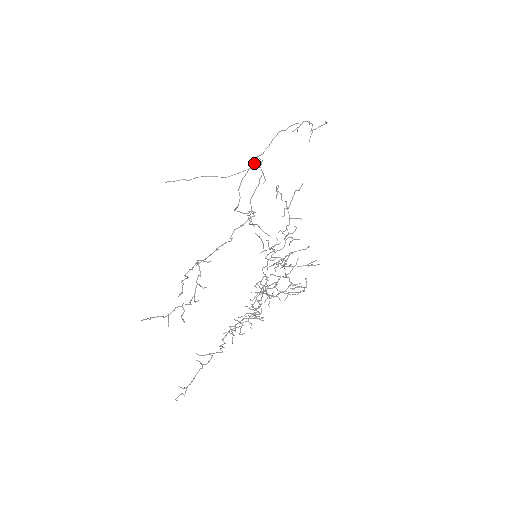
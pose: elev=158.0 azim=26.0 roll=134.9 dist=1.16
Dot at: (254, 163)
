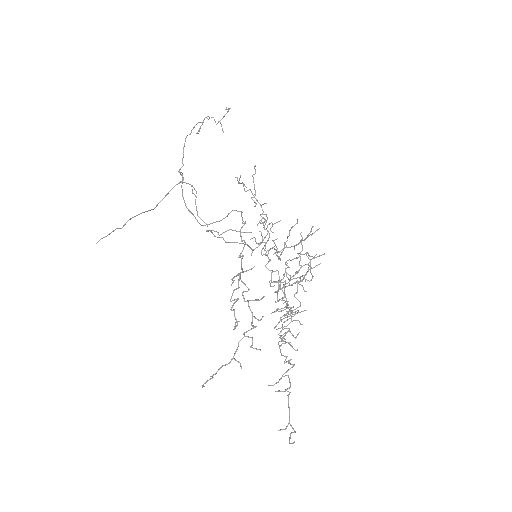
Dot at: (182, 177)
